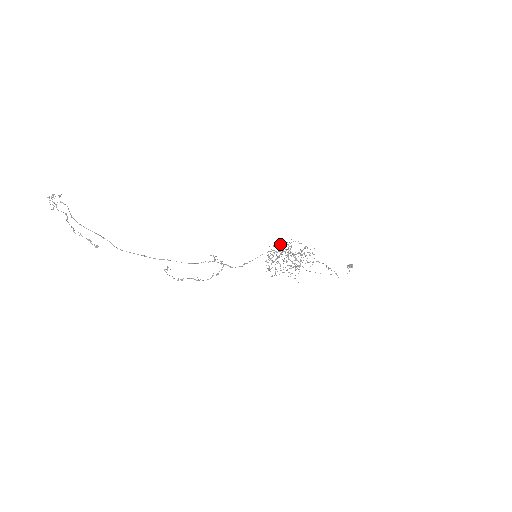
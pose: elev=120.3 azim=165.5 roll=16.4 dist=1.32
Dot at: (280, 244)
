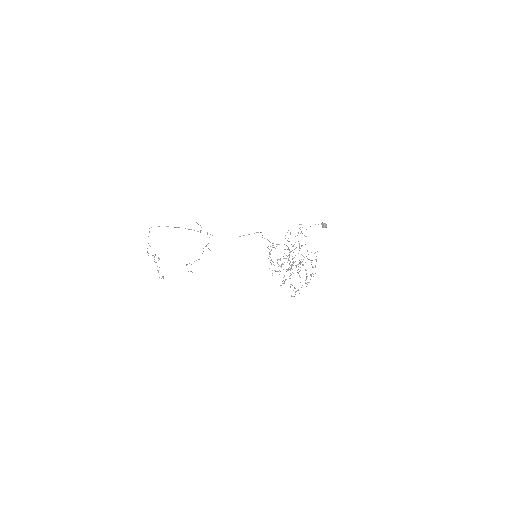
Dot at: occluded
